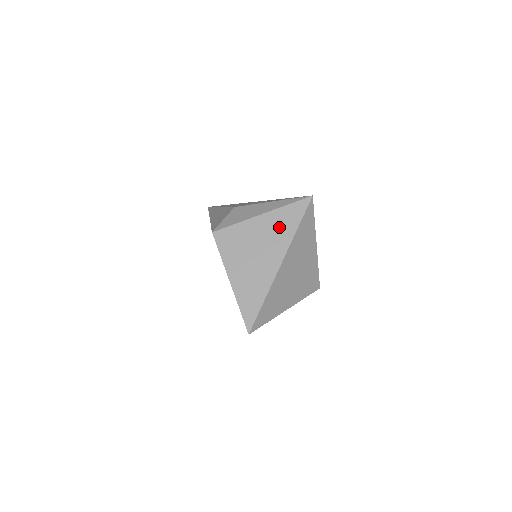
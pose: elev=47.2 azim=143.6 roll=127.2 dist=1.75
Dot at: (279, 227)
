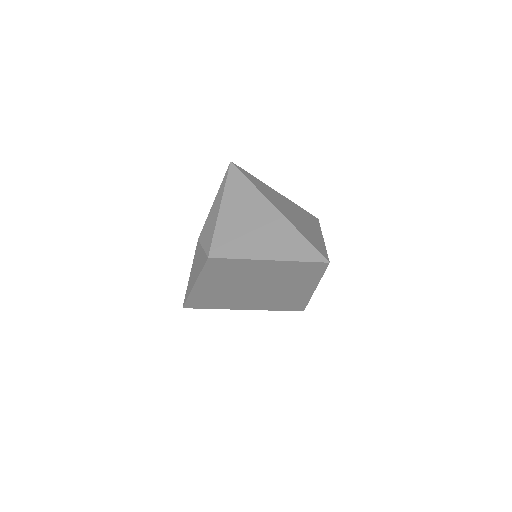
Dot at: (241, 197)
